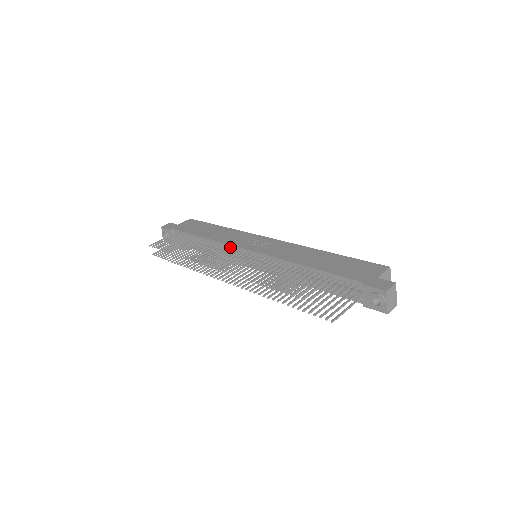
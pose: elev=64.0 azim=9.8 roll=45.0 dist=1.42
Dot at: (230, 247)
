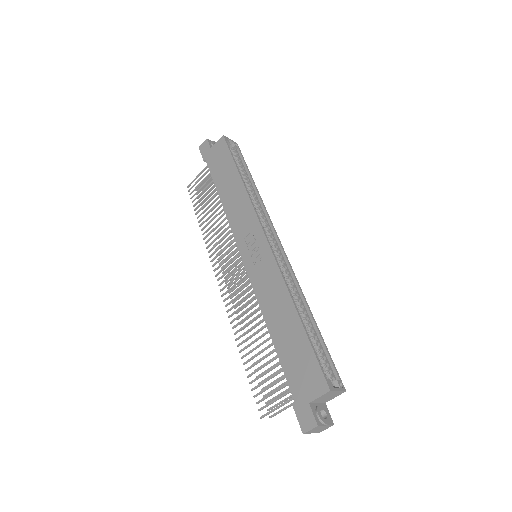
Dot at: (235, 235)
